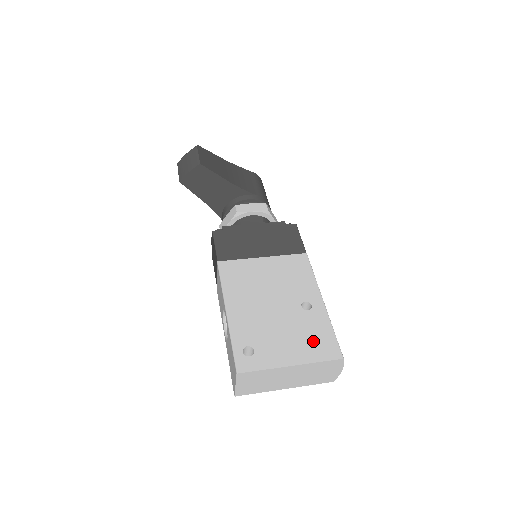
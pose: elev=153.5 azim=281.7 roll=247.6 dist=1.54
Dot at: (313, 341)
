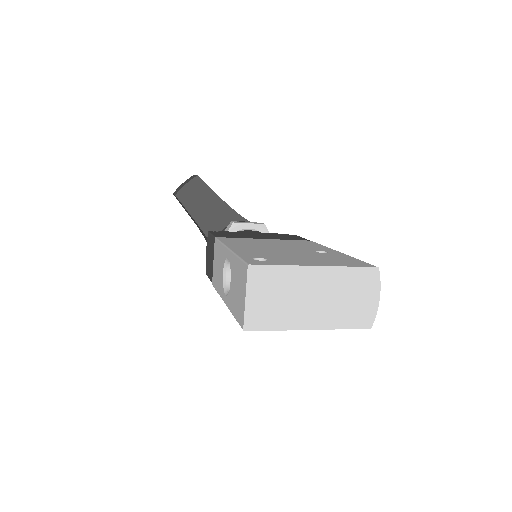
Dot at: (337, 260)
